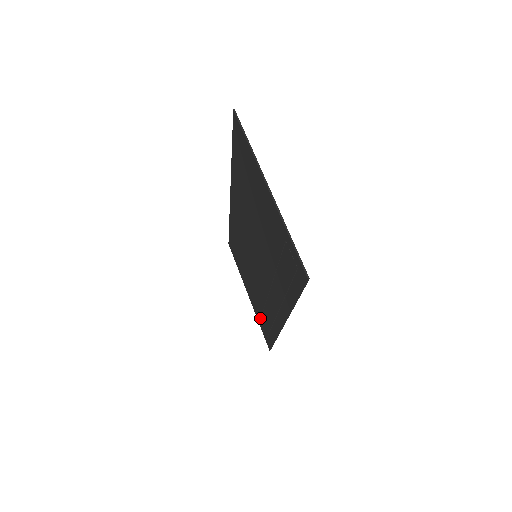
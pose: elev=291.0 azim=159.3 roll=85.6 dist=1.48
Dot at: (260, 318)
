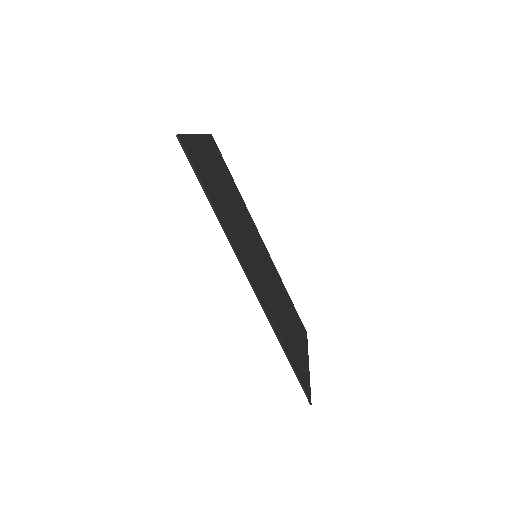
Dot at: occluded
